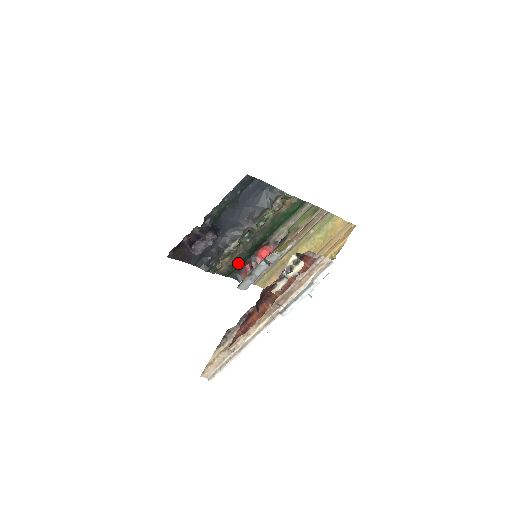
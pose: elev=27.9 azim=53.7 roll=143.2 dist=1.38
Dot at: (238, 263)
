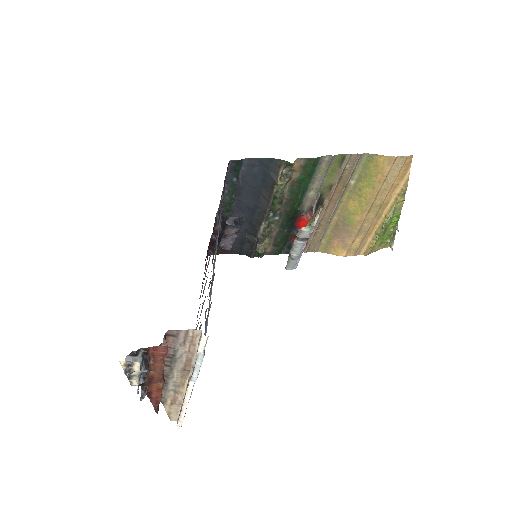
Dot at: (281, 240)
